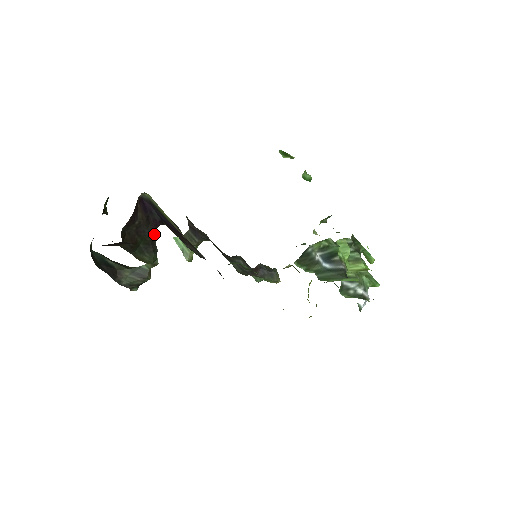
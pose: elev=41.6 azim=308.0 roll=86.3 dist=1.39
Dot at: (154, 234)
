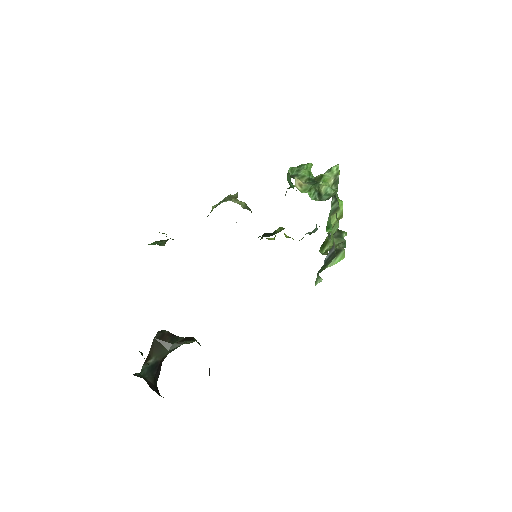
Dot at: occluded
